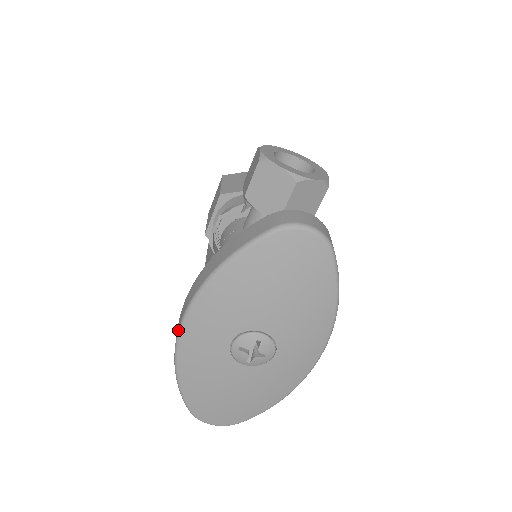
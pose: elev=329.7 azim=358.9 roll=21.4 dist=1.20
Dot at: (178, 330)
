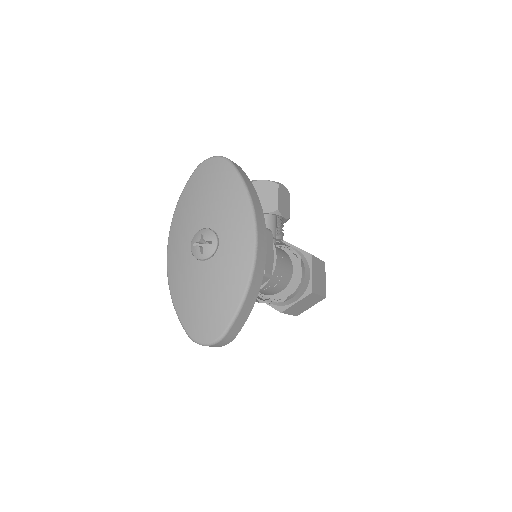
Dot at: (167, 261)
